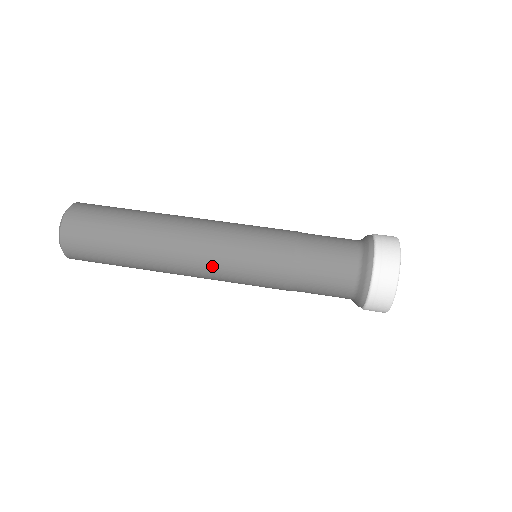
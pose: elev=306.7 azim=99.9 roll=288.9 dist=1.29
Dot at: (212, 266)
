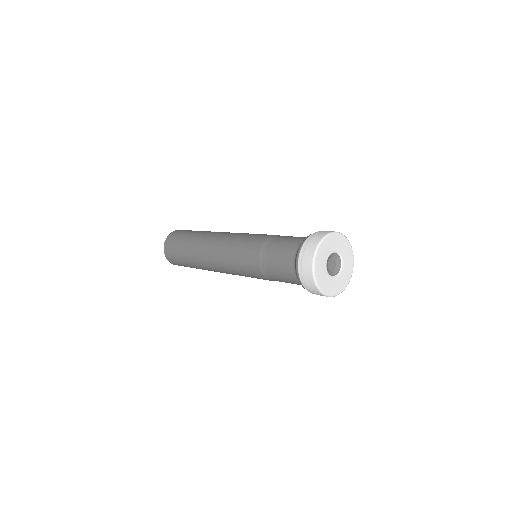
Dot at: (234, 234)
